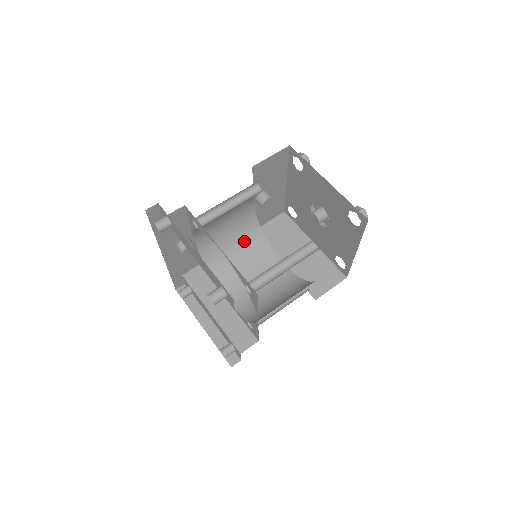
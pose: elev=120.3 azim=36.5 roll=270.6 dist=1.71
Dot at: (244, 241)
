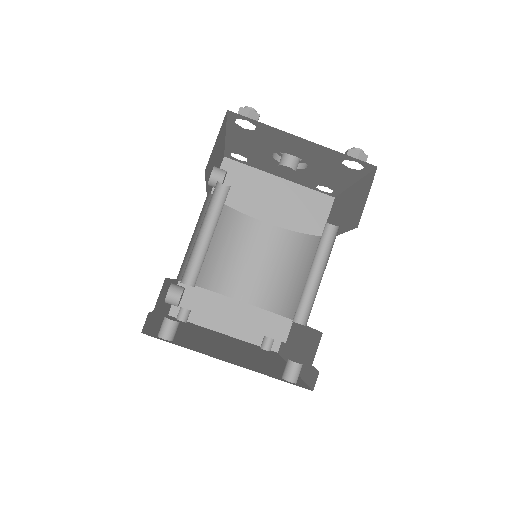
Dot at: occluded
